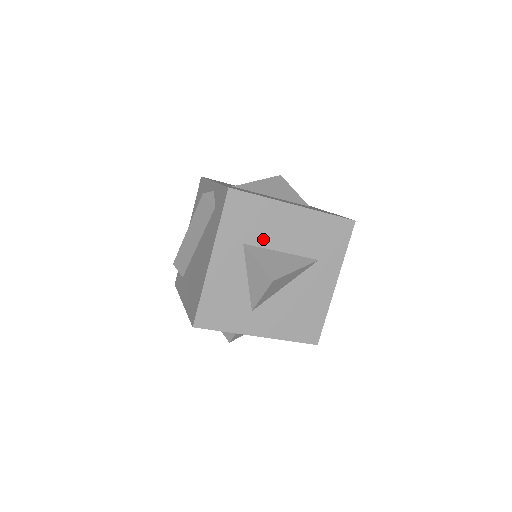
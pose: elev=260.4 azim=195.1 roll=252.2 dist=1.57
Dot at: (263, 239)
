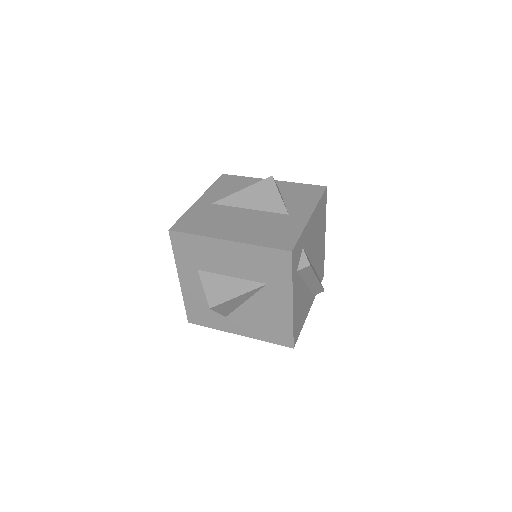
Dot at: (211, 267)
